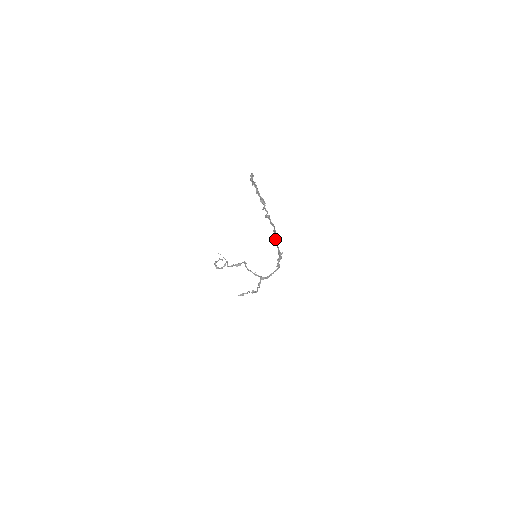
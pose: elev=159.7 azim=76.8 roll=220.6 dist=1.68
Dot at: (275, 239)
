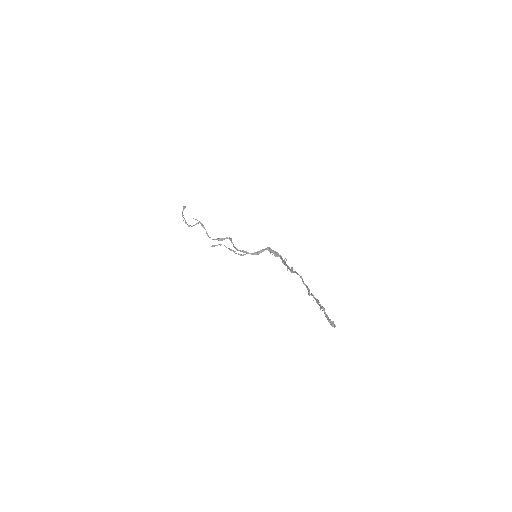
Dot at: (293, 272)
